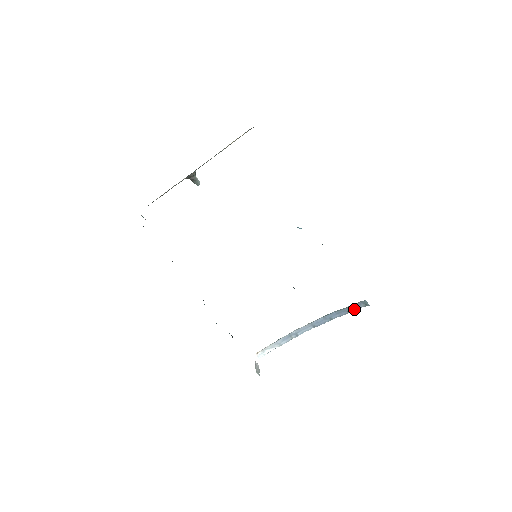
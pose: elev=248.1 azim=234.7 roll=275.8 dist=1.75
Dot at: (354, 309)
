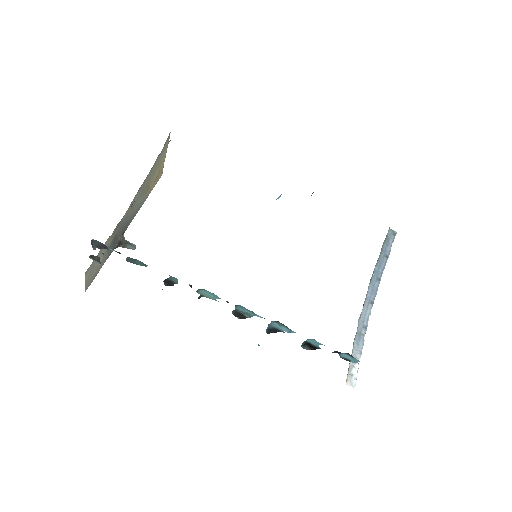
Dot at: (388, 249)
